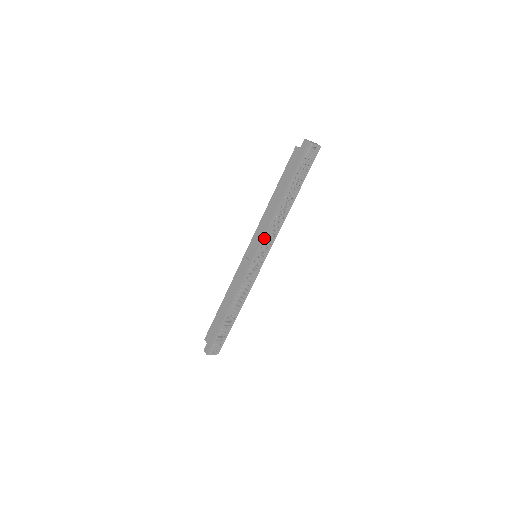
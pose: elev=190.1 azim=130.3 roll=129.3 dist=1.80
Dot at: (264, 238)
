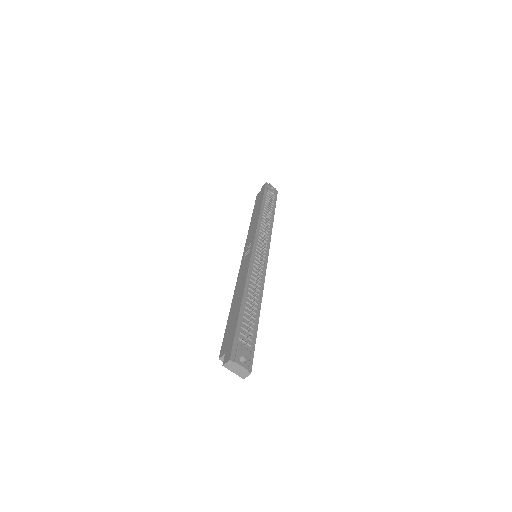
Dot at: (258, 233)
